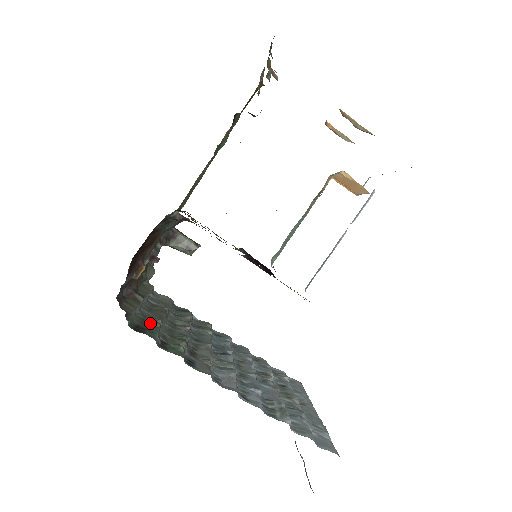
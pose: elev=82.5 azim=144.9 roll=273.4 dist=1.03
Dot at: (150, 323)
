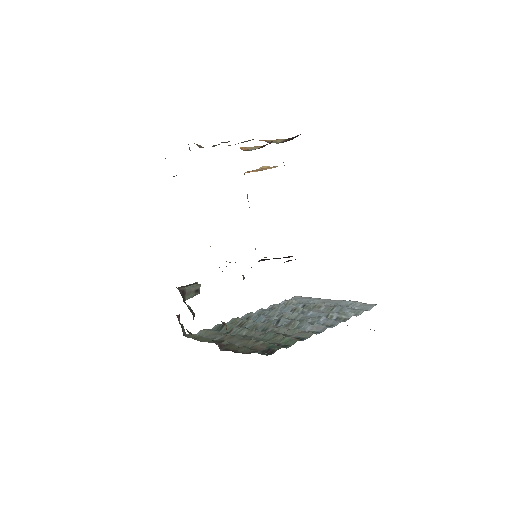
Dot at: (257, 346)
